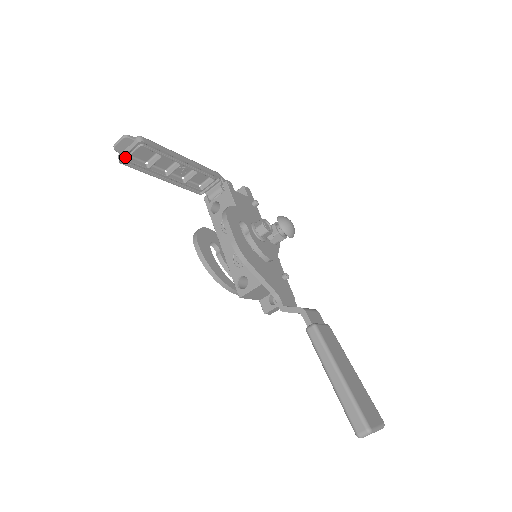
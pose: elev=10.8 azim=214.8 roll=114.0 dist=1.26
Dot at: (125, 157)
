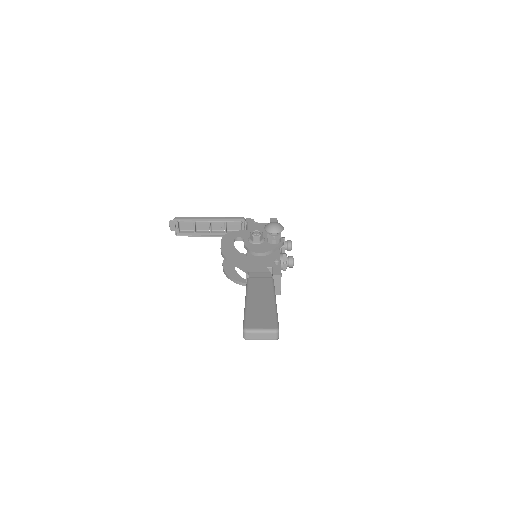
Dot at: (178, 232)
